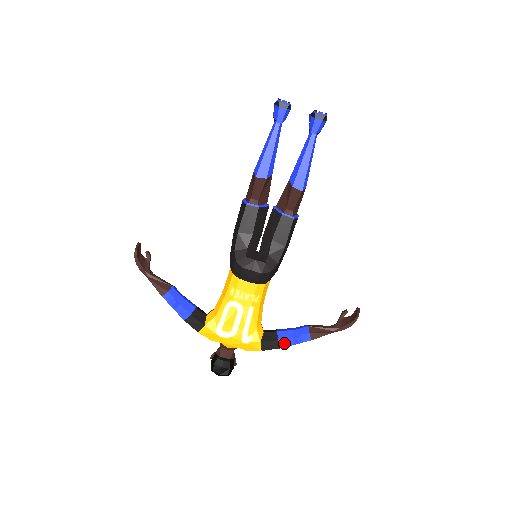
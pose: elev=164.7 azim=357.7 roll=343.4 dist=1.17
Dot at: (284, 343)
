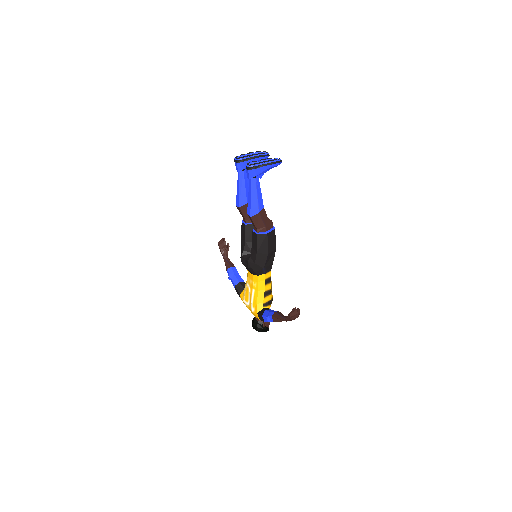
Dot at: (265, 319)
